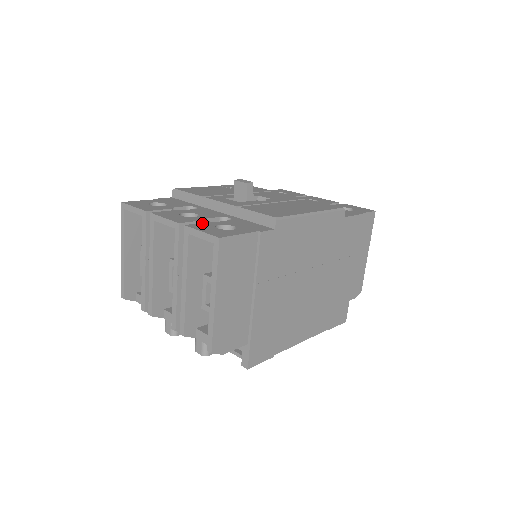
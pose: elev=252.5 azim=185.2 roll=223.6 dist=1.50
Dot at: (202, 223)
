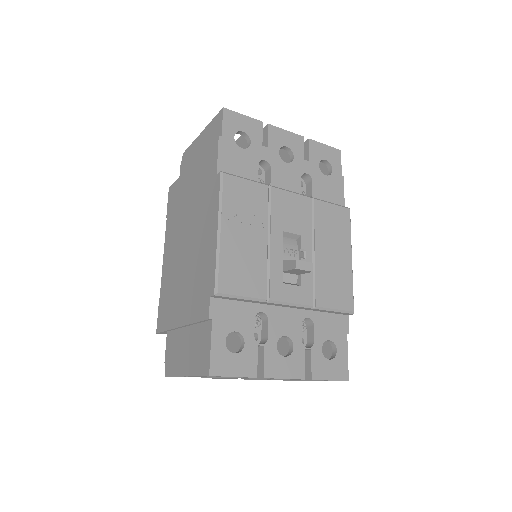
Dot at: (313, 360)
